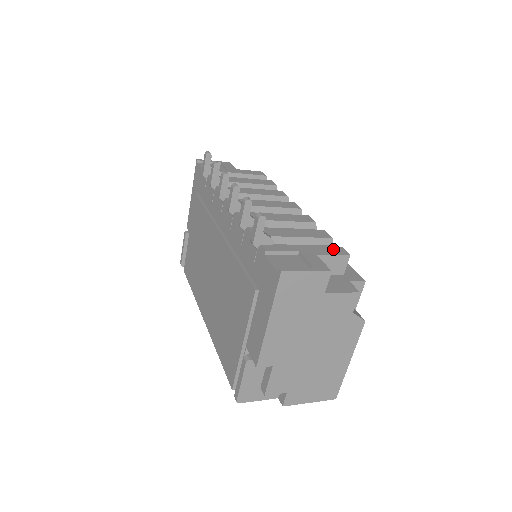
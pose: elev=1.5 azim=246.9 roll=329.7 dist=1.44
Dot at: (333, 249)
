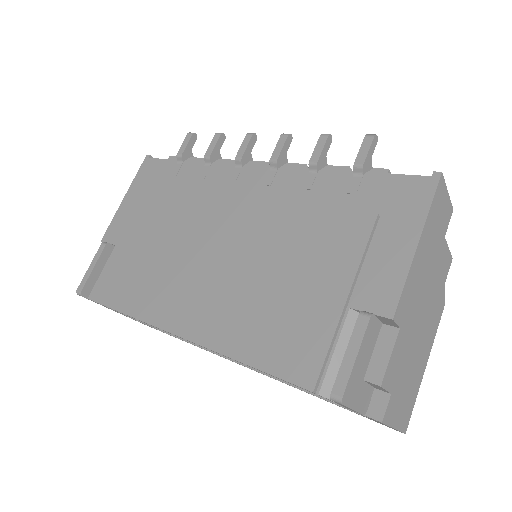
Dot at: occluded
